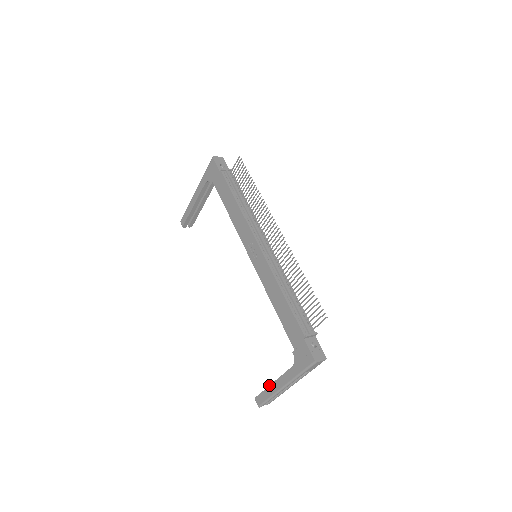
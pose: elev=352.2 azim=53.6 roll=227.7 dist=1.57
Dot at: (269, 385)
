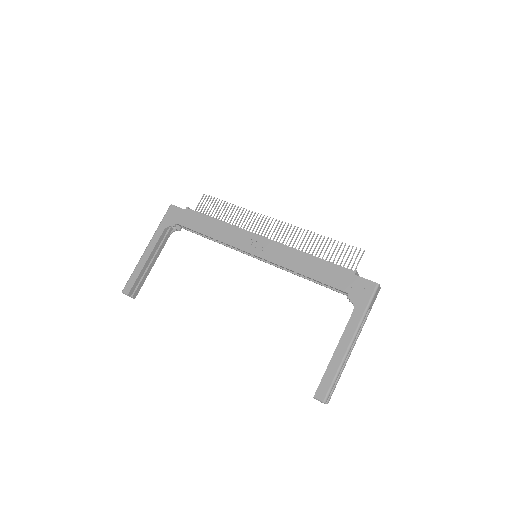
Dot at: occluded
